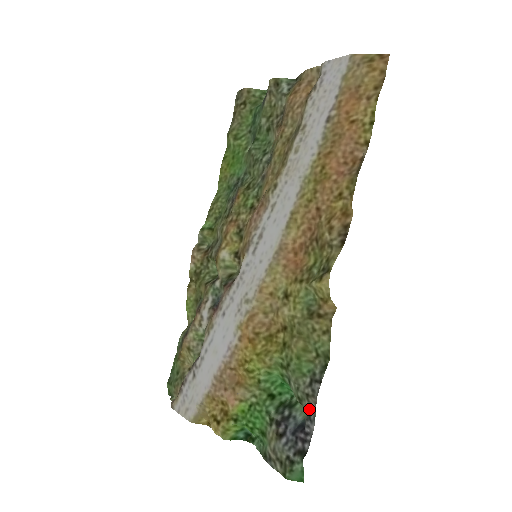
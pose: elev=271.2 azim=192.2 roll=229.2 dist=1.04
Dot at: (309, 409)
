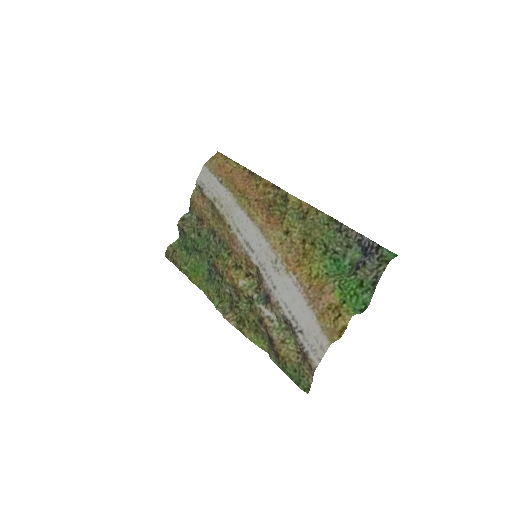
Dot at: (355, 240)
